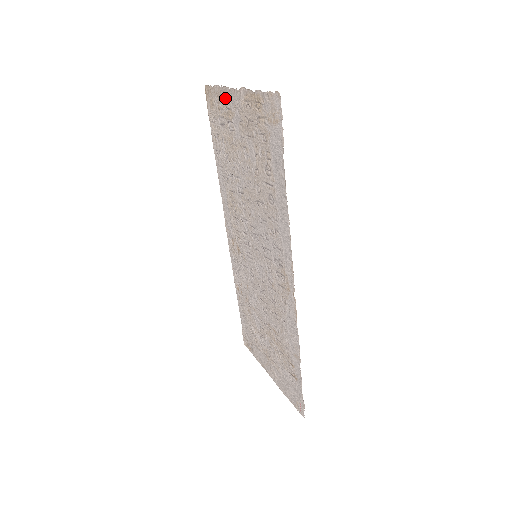
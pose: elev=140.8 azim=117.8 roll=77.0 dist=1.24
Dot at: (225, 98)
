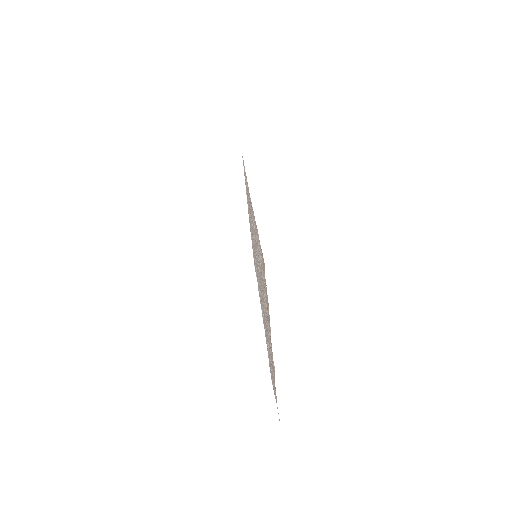
Dot at: (268, 315)
